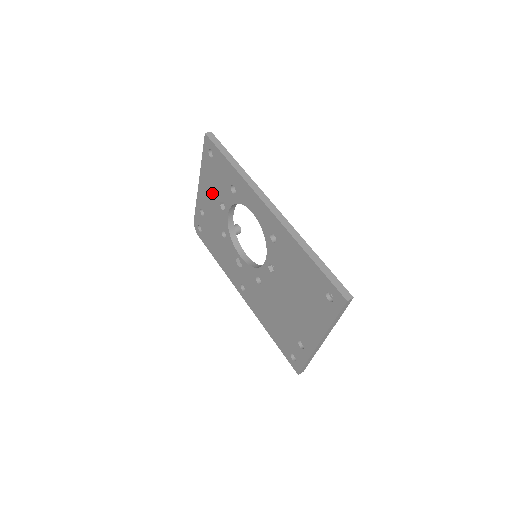
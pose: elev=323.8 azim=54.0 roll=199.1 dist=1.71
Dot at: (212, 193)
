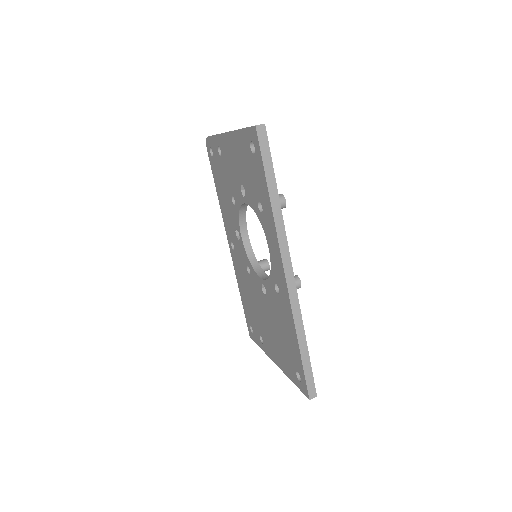
Dot at: (237, 165)
